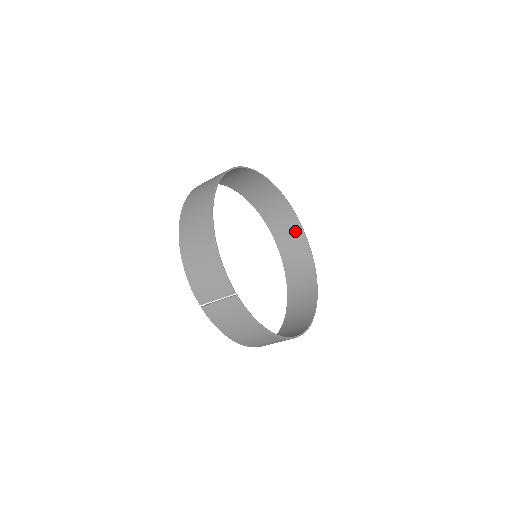
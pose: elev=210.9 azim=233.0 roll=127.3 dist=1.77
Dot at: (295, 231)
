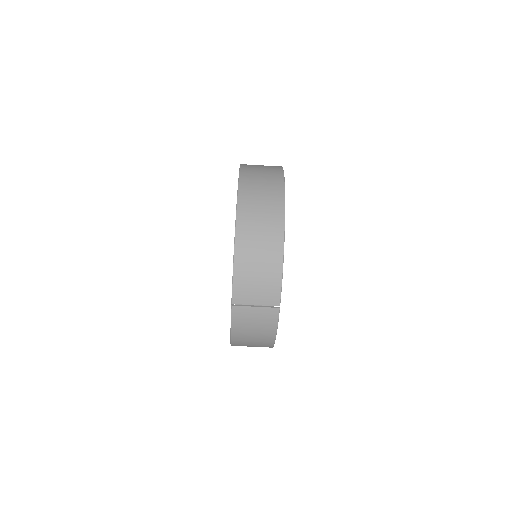
Dot at: occluded
